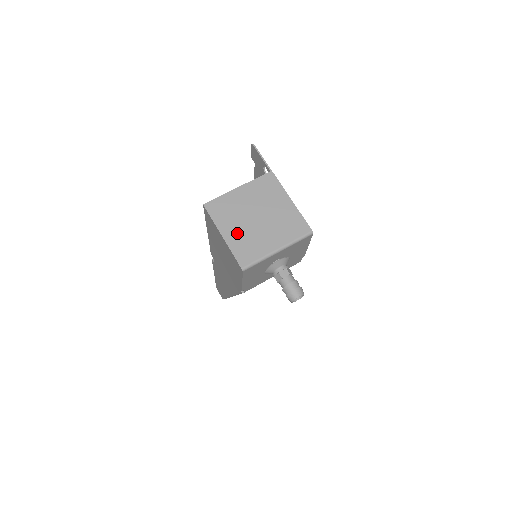
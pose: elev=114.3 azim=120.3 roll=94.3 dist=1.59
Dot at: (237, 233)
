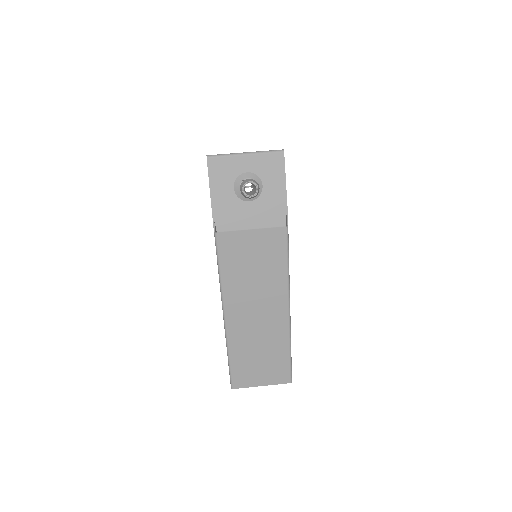
Dot at: occluded
